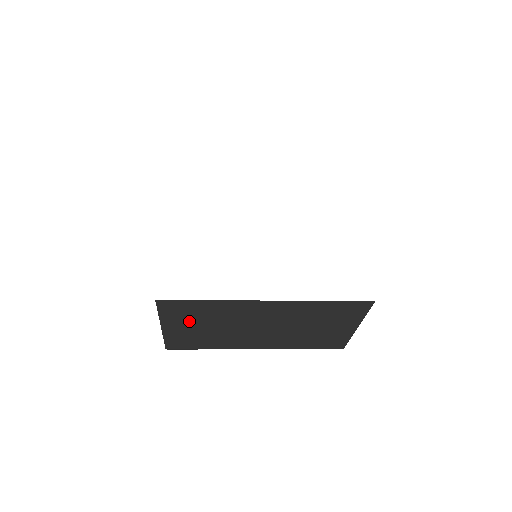
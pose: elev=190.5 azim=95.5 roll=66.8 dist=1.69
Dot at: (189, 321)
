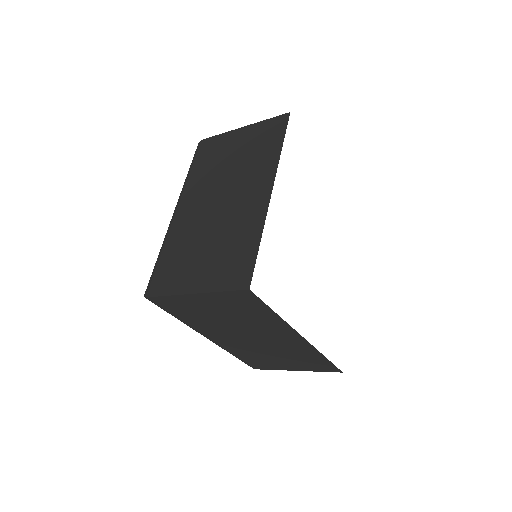
Dot at: (224, 307)
